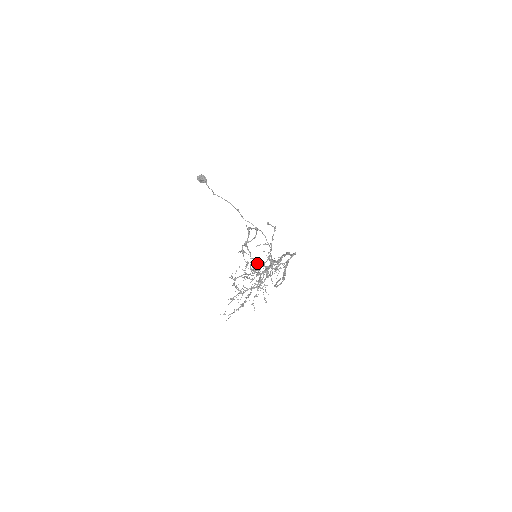
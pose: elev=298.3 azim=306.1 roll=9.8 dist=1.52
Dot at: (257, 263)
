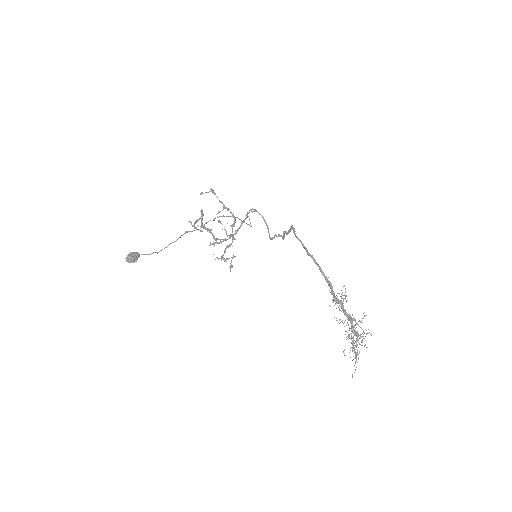
Dot at: (233, 235)
